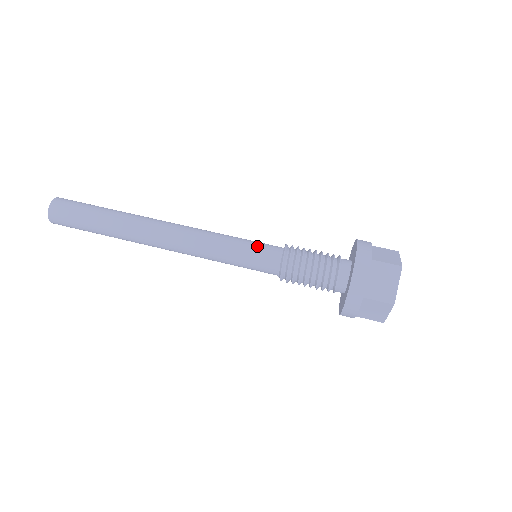
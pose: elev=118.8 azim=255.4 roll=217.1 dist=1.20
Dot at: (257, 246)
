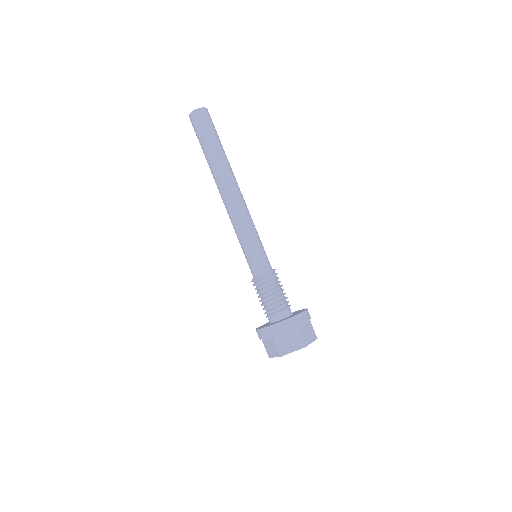
Dot at: (261, 253)
